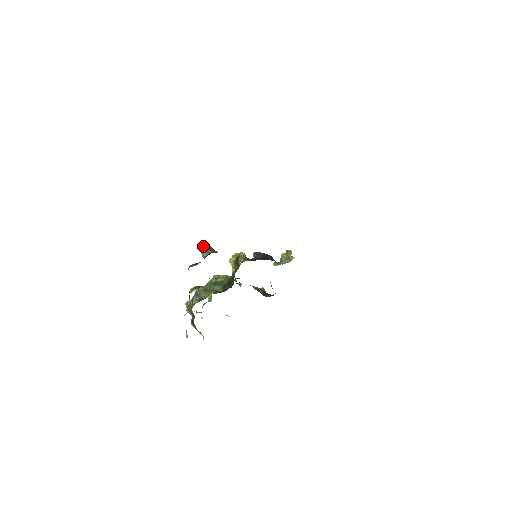
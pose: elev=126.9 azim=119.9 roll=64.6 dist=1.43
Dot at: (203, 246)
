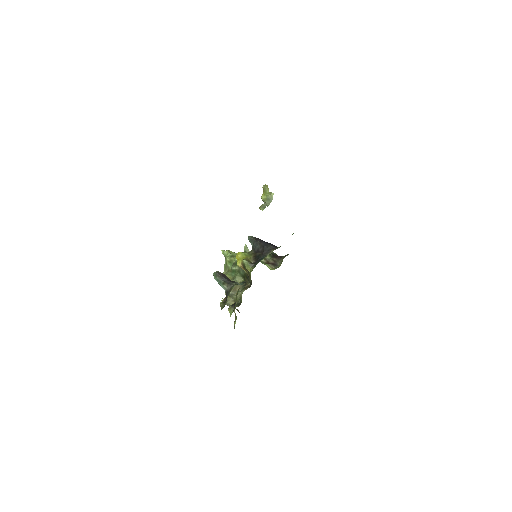
Dot at: (215, 277)
